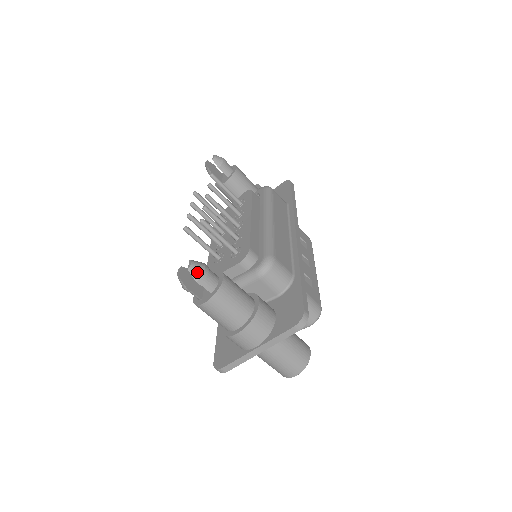
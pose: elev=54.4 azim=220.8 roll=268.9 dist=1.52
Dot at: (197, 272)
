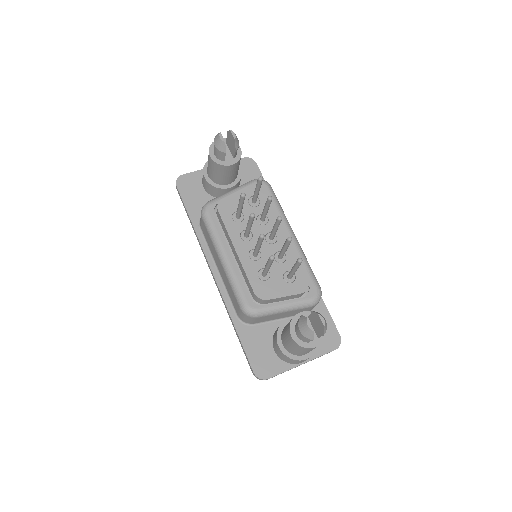
Dot at: (326, 327)
